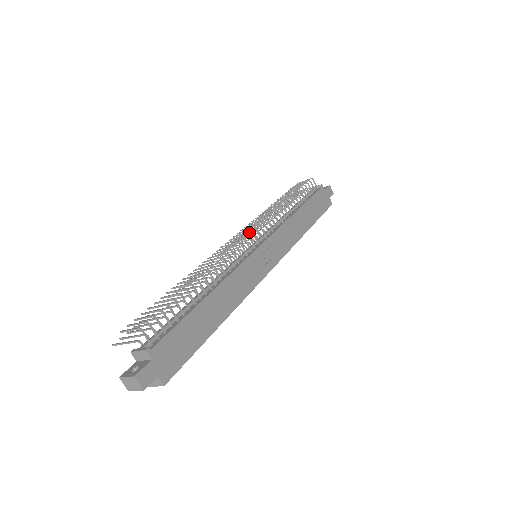
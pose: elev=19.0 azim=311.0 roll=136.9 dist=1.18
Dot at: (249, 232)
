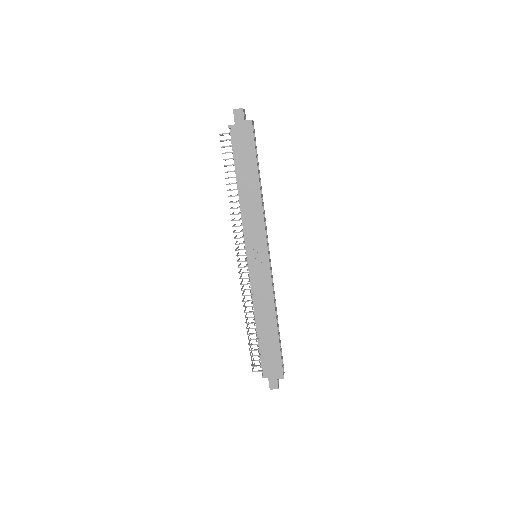
Dot at: (237, 256)
